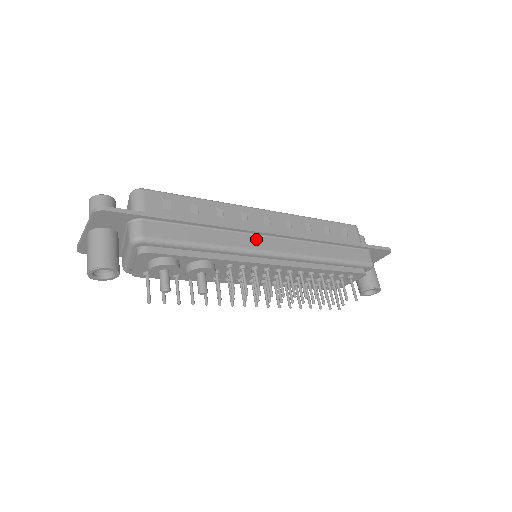
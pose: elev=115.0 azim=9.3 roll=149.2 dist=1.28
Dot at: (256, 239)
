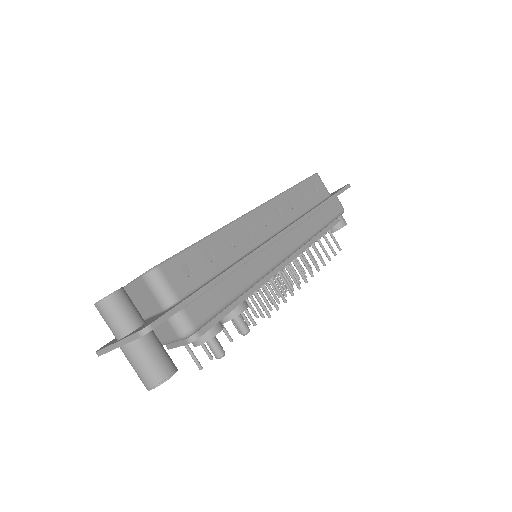
Dot at: (269, 252)
